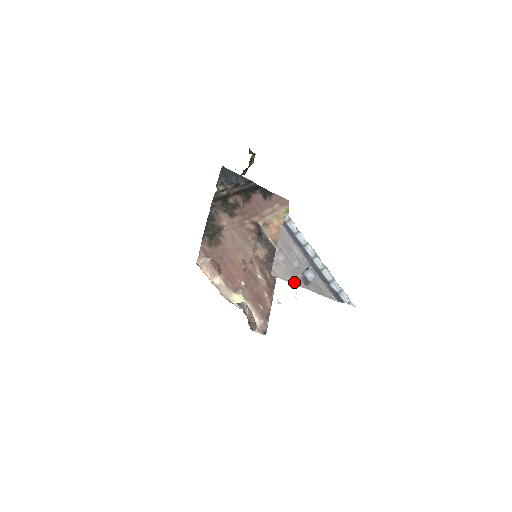
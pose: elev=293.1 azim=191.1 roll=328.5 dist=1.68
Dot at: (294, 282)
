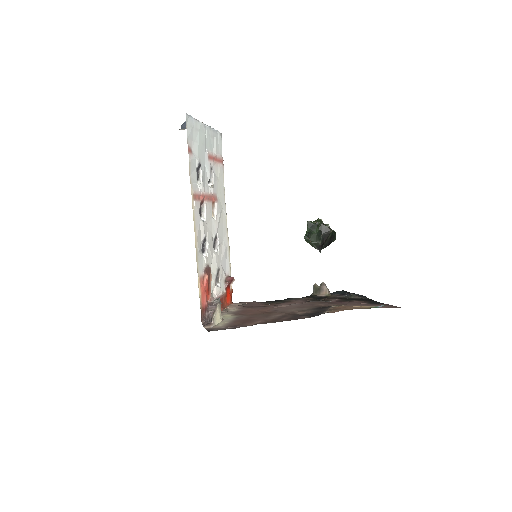
Dot at: occluded
